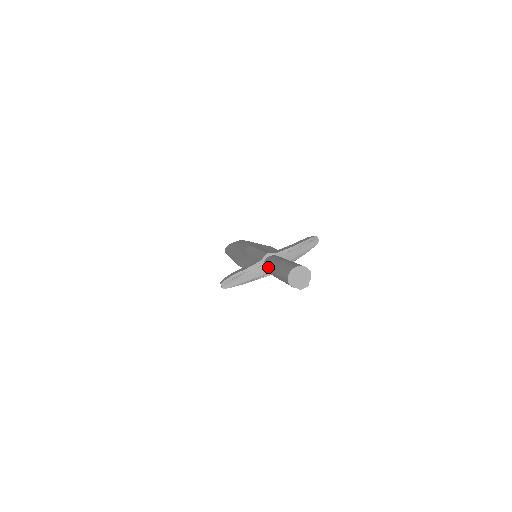
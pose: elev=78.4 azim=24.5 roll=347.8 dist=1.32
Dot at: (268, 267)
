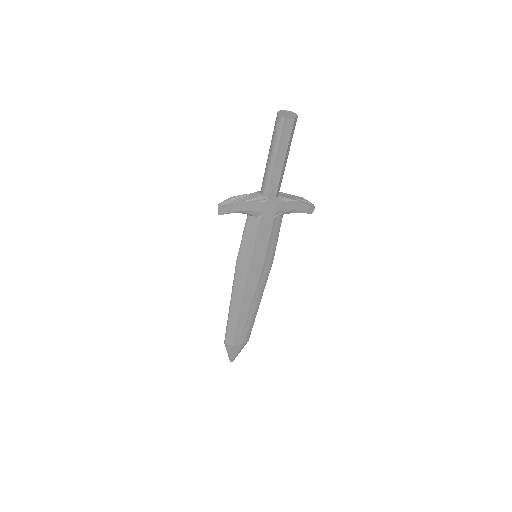
Dot at: (264, 173)
